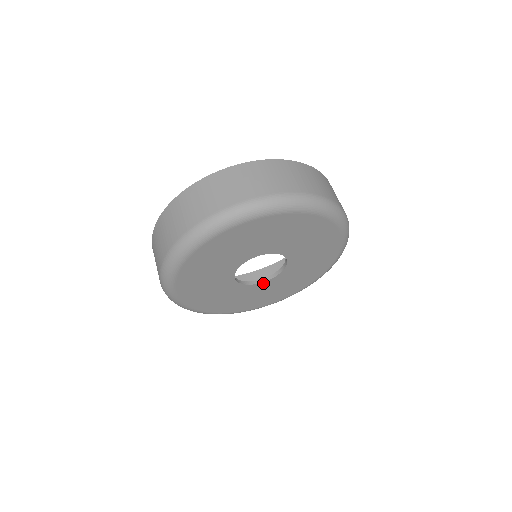
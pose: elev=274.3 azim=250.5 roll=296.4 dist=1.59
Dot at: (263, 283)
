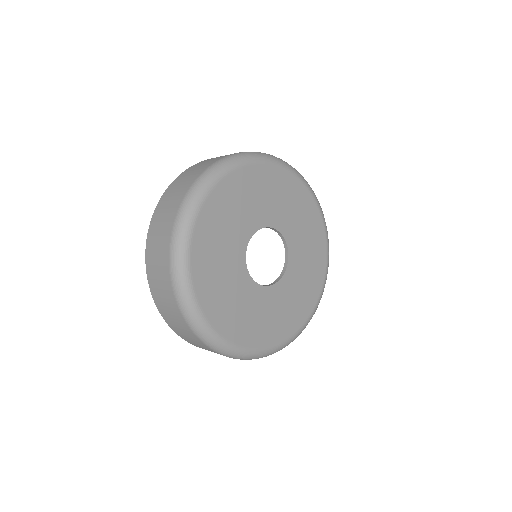
Dot at: (284, 277)
